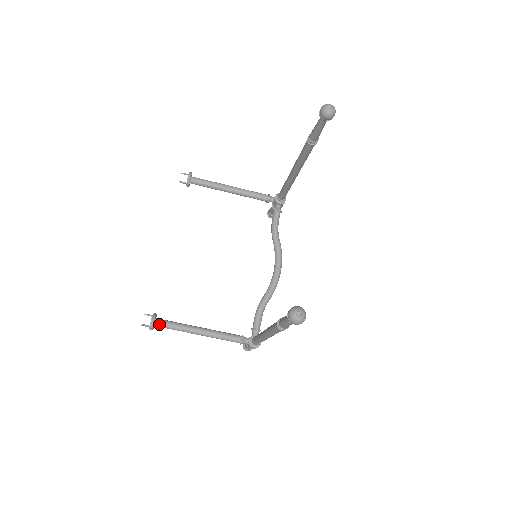
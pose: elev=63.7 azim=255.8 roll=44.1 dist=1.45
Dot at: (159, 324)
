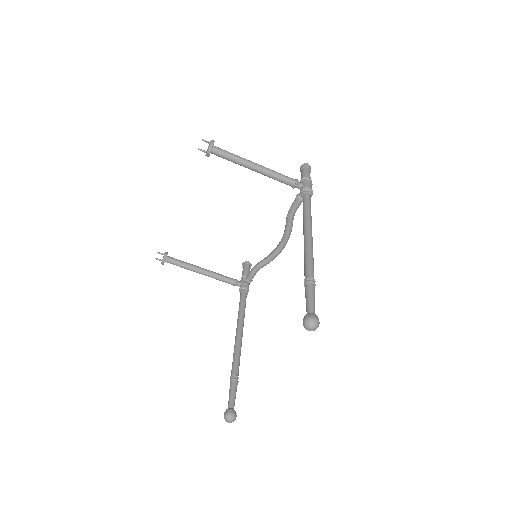
Dot at: occluded
